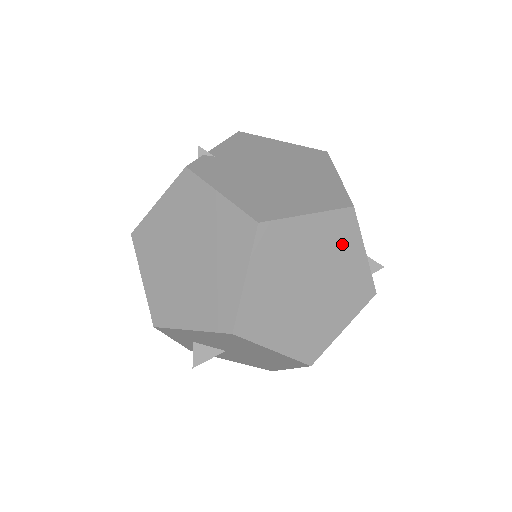
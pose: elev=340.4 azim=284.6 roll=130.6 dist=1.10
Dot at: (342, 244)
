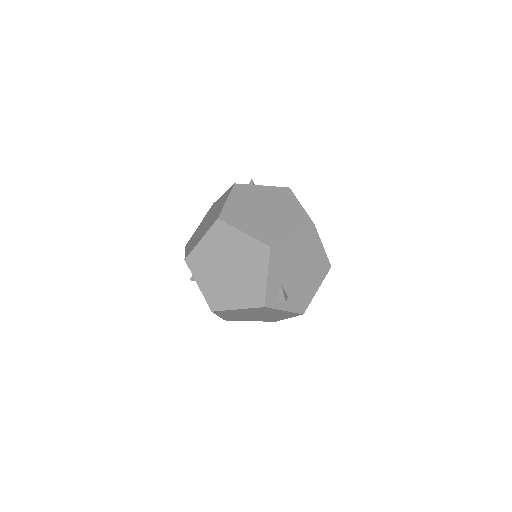
Dot at: (255, 262)
